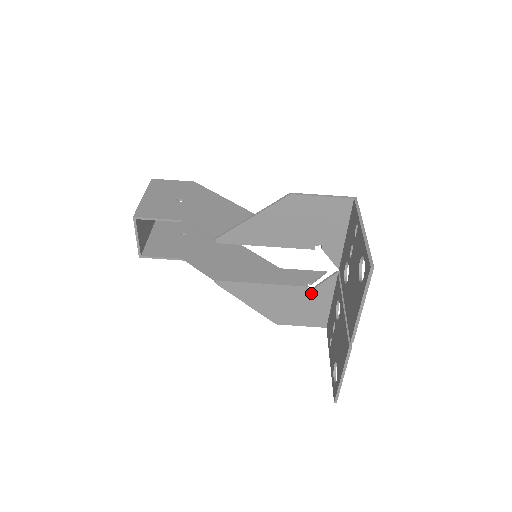
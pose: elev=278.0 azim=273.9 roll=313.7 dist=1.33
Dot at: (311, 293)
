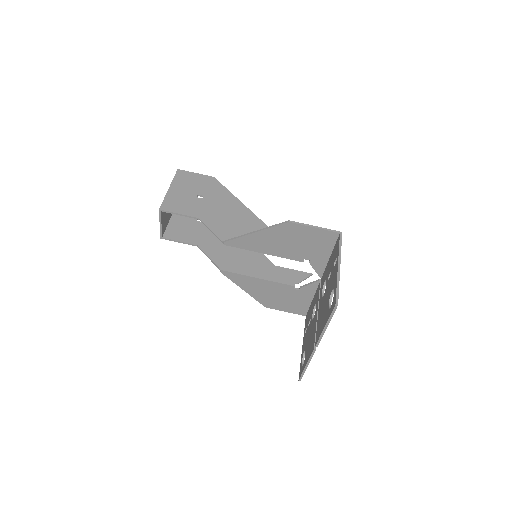
Dot at: (296, 291)
